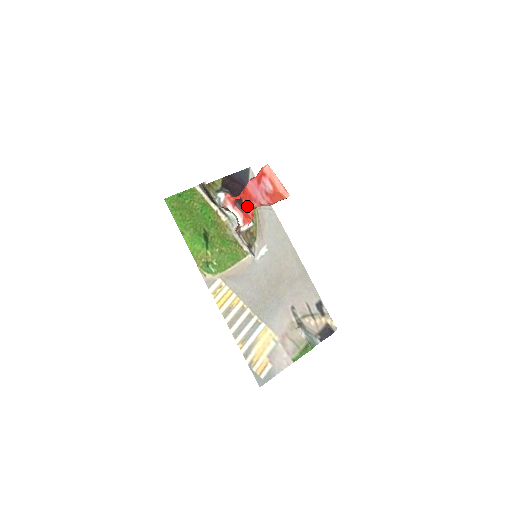
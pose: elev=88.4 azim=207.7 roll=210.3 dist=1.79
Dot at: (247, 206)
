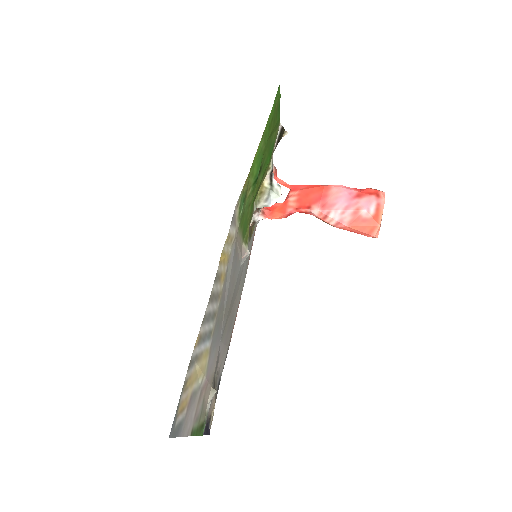
Dot at: (296, 202)
